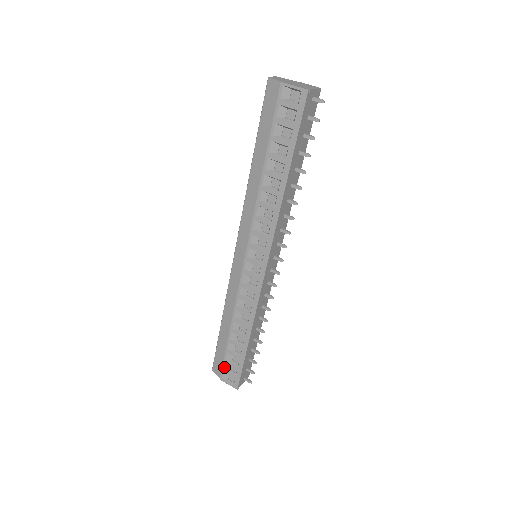
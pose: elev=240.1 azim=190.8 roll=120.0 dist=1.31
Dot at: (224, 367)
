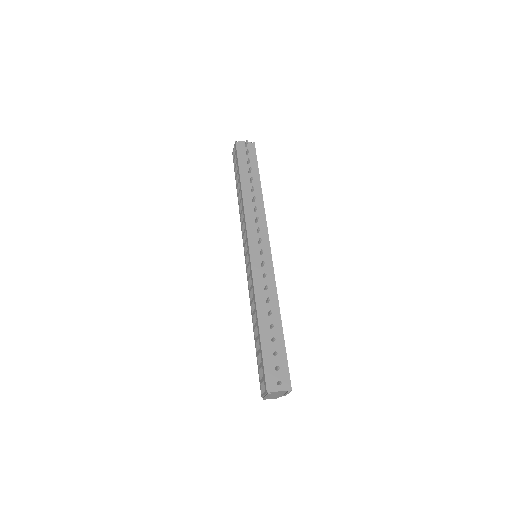
Dot at: (259, 377)
